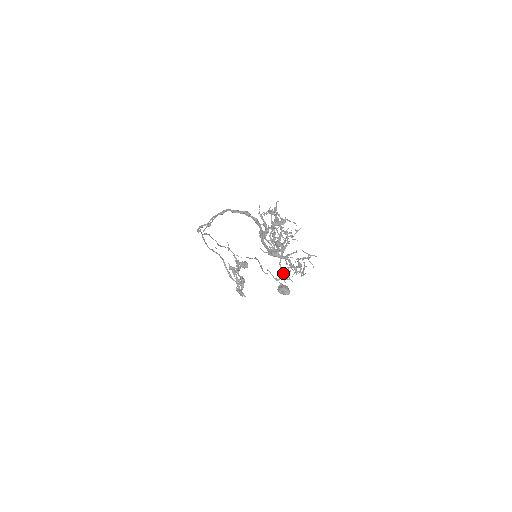
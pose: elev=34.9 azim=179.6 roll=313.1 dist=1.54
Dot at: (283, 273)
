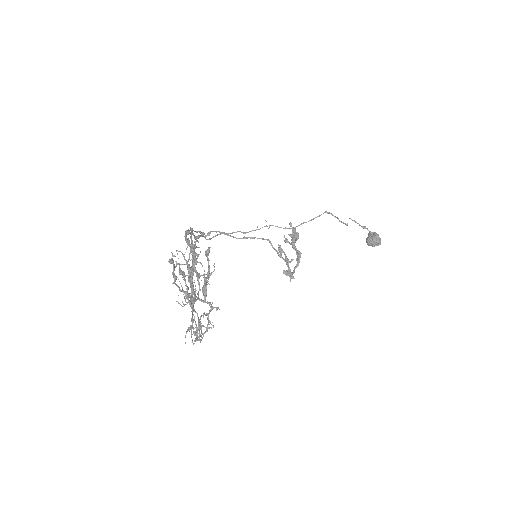
Dot at: occluded
